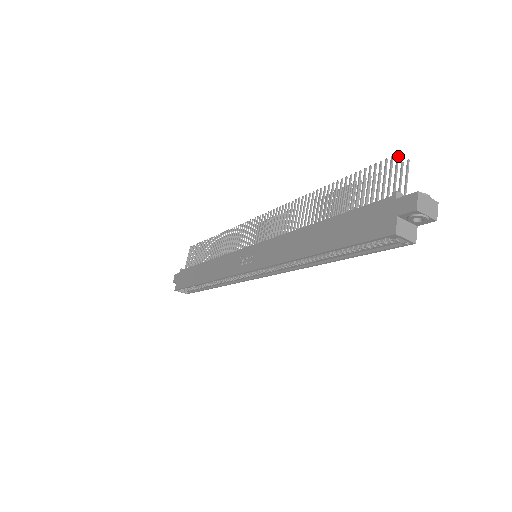
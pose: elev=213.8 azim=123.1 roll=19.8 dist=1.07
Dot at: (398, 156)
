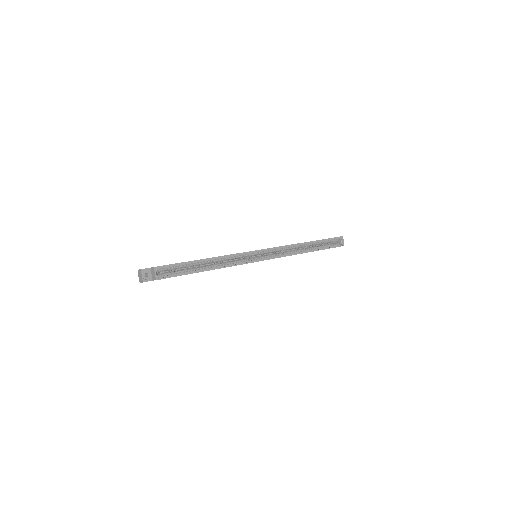
Dot at: occluded
